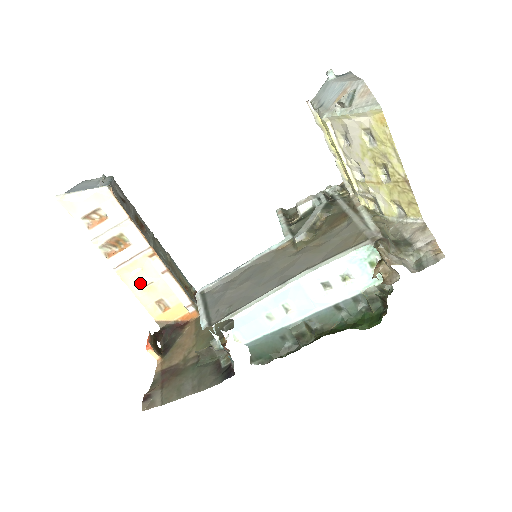
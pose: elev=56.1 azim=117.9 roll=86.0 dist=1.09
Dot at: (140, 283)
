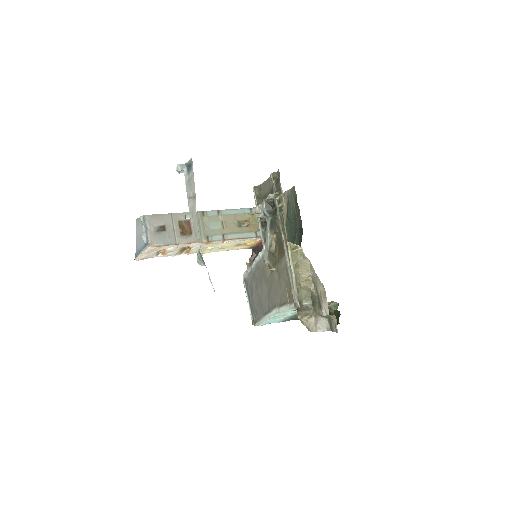
Dot at: (217, 248)
